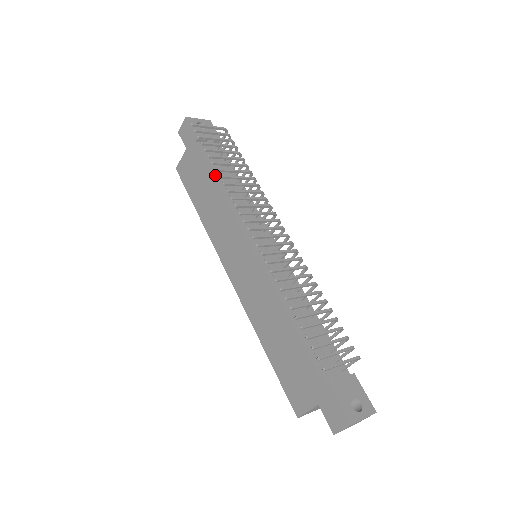
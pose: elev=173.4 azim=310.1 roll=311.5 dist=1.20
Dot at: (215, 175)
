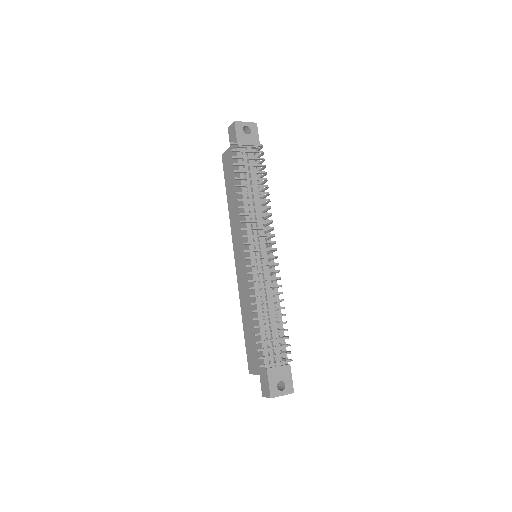
Dot at: (243, 184)
